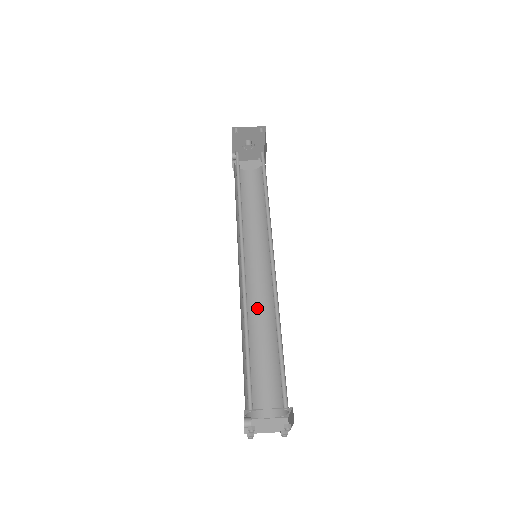
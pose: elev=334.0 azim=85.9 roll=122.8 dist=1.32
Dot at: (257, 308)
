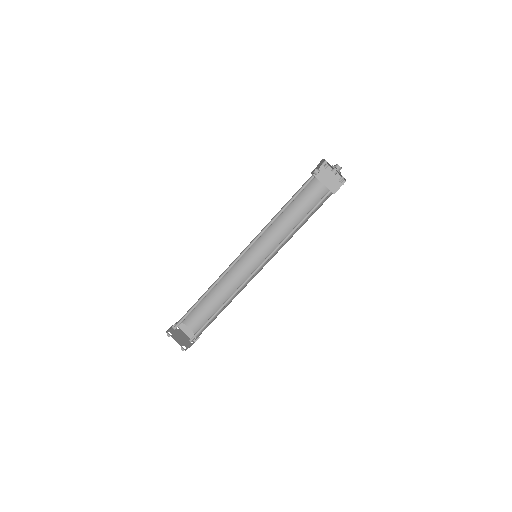
Dot at: (235, 278)
